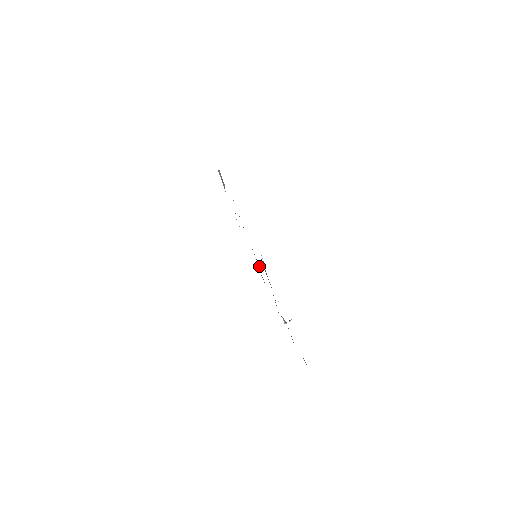
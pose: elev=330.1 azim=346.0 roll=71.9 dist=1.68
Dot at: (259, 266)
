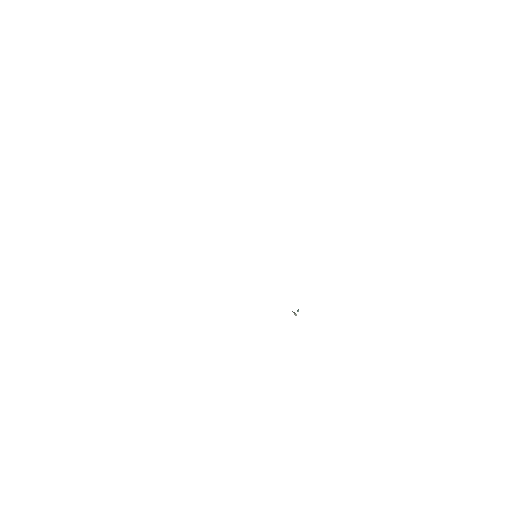
Dot at: occluded
